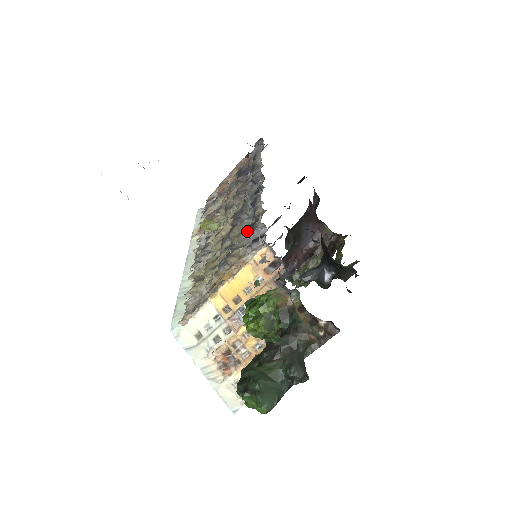
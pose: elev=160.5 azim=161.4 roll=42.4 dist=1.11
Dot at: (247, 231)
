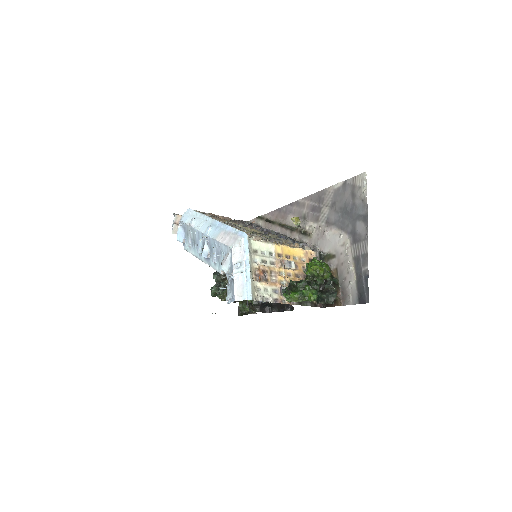
Dot at: (293, 241)
